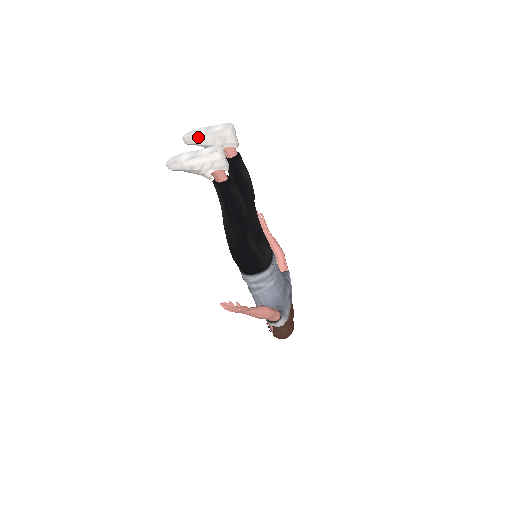
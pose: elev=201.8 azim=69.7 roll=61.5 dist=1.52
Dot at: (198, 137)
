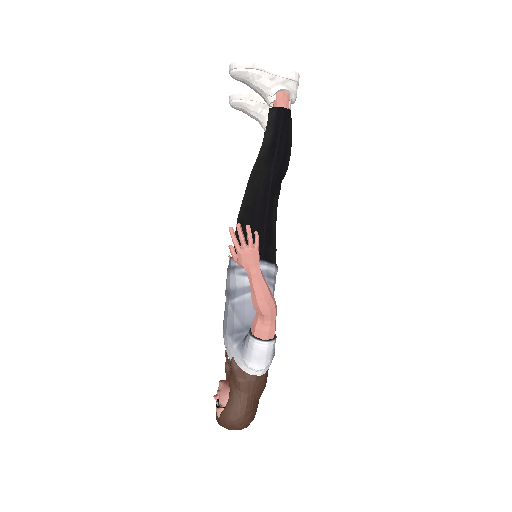
Dot at: (252, 95)
